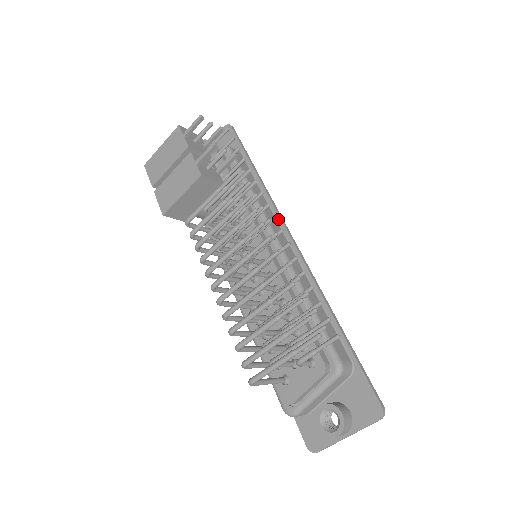
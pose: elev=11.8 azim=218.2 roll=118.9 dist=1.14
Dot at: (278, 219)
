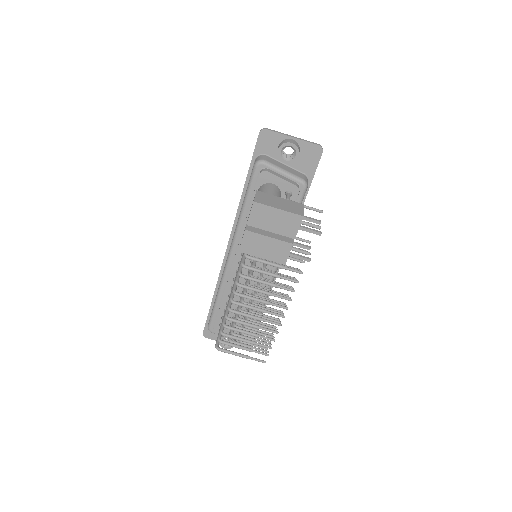
Dot at: occluded
